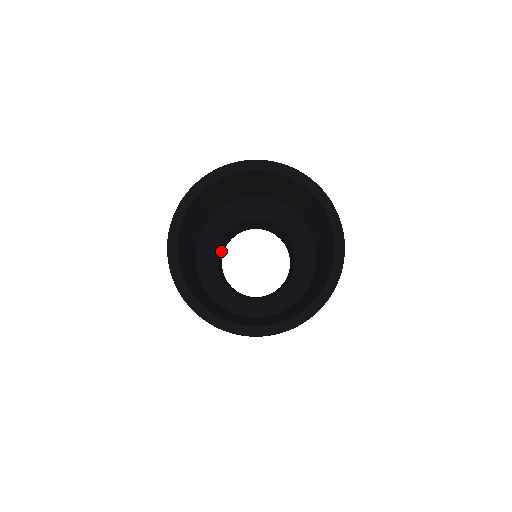
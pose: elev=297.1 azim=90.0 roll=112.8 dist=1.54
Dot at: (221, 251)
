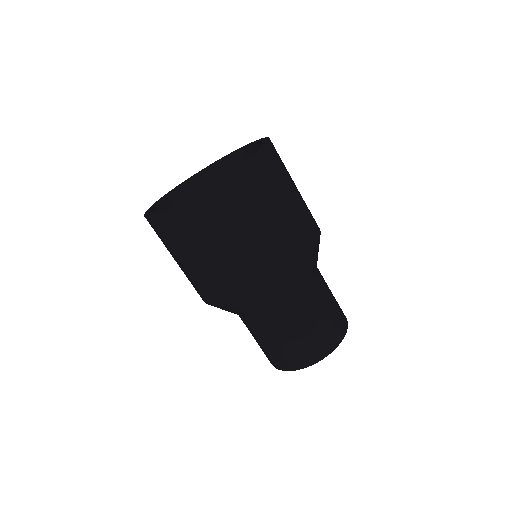
Dot at: occluded
